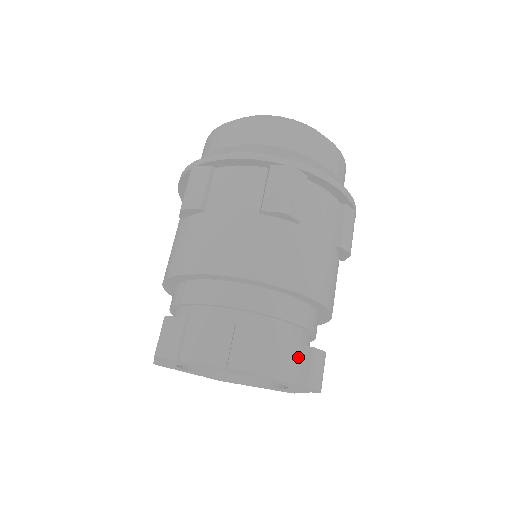
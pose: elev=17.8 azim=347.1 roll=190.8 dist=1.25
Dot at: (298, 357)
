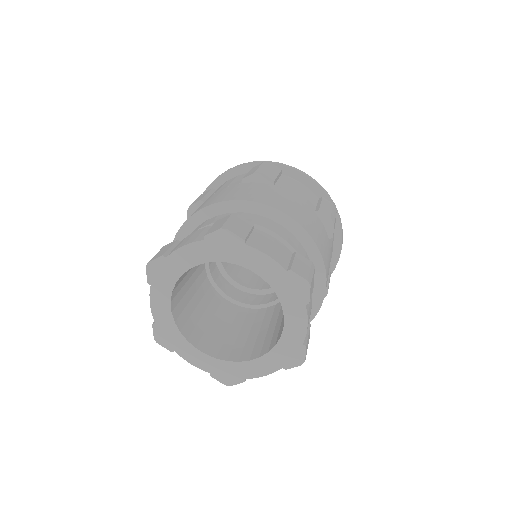
Dot at: occluded
